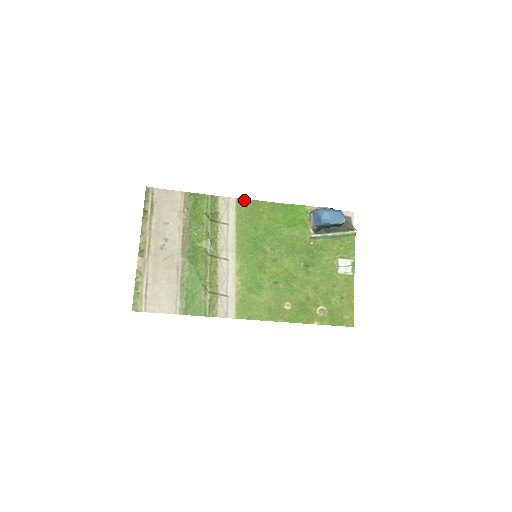
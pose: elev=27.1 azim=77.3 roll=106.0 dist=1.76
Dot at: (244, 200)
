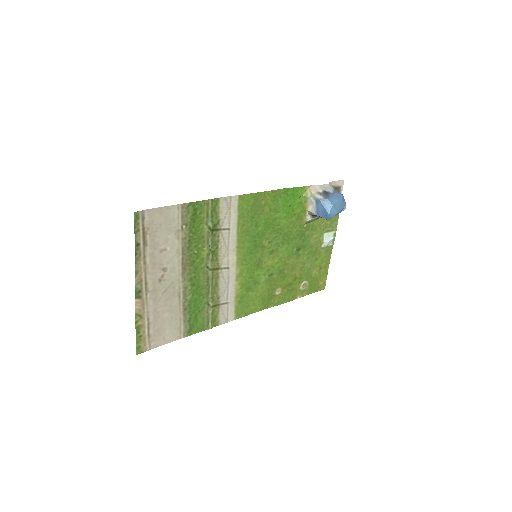
Dot at: (247, 195)
